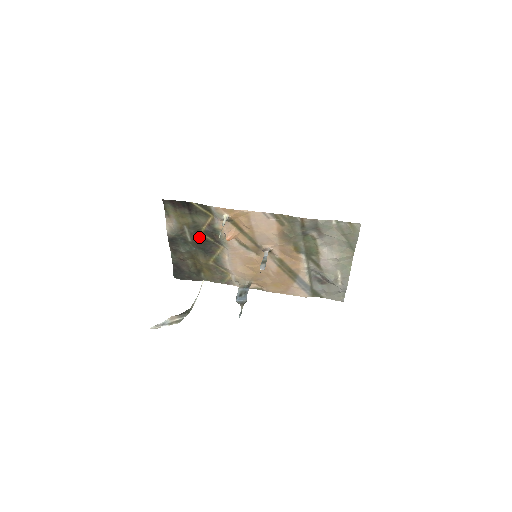
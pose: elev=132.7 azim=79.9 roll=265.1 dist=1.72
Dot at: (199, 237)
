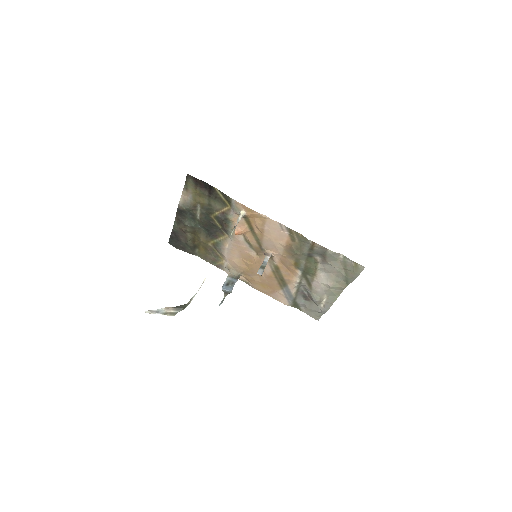
Dot at: (208, 219)
